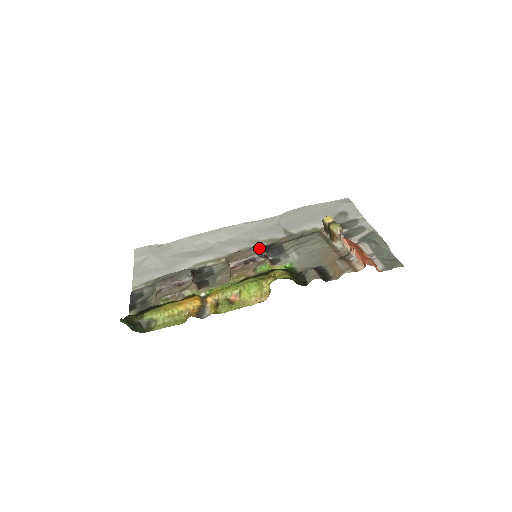
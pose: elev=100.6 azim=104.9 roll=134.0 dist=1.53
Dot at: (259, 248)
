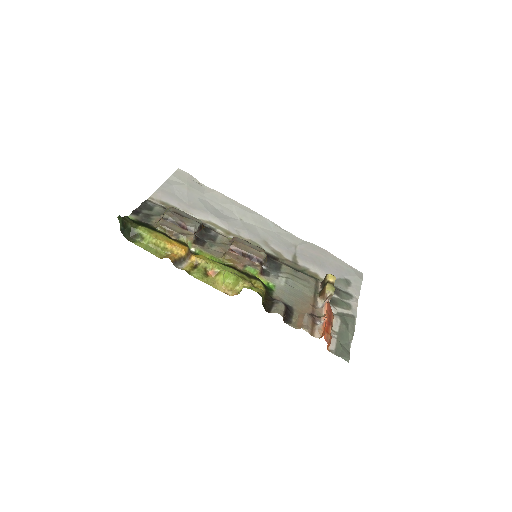
Dot at: (263, 253)
